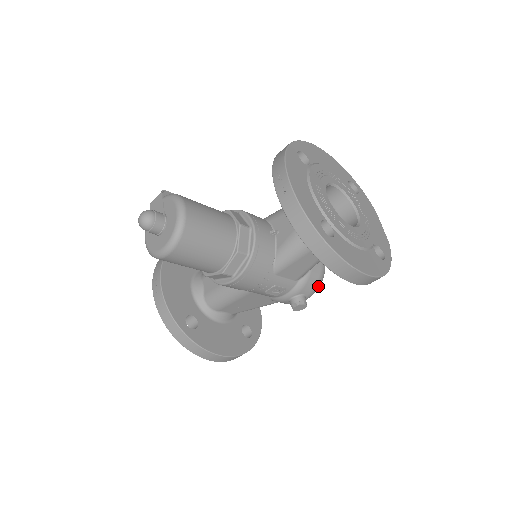
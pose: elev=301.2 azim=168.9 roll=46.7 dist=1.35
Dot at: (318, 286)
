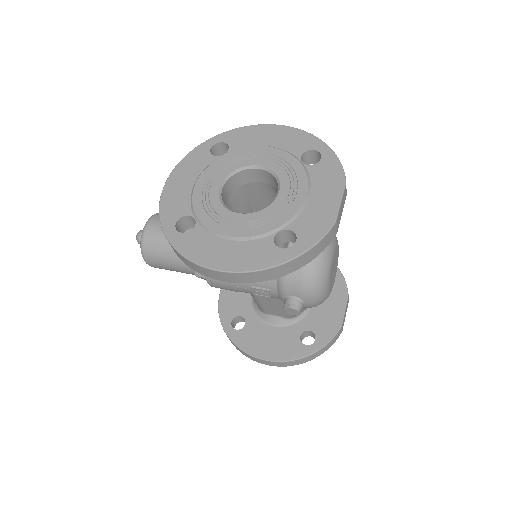
Dot at: (309, 286)
